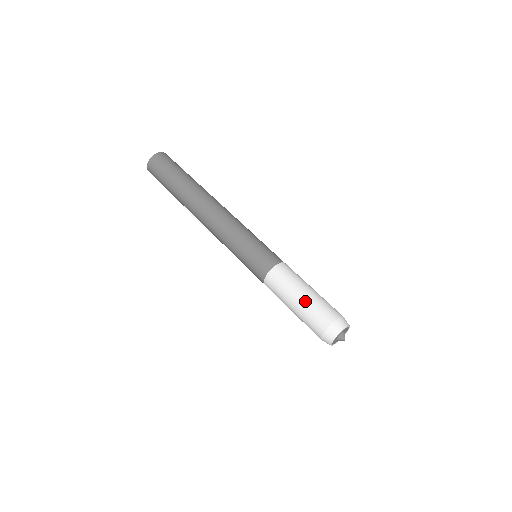
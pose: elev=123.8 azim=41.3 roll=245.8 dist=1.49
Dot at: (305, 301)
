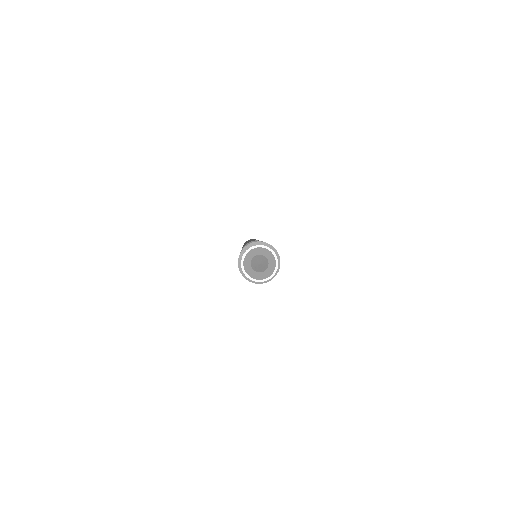
Dot at: occluded
